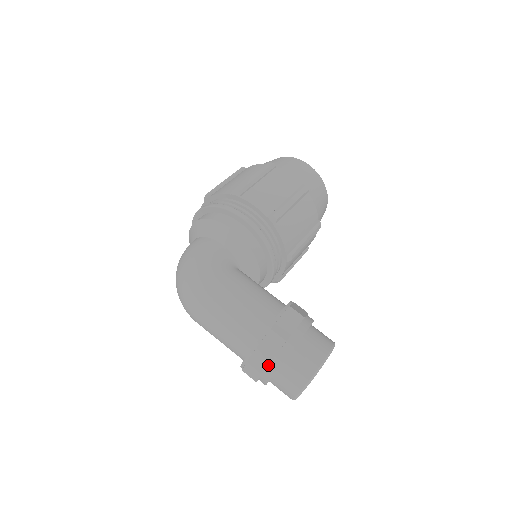
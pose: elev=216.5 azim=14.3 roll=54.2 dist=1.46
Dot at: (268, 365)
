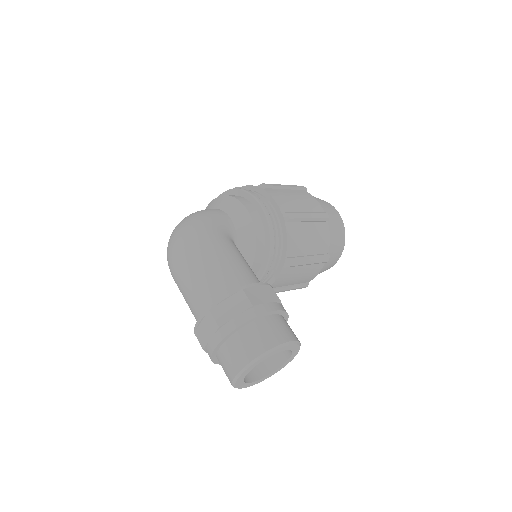
Dot at: (224, 325)
